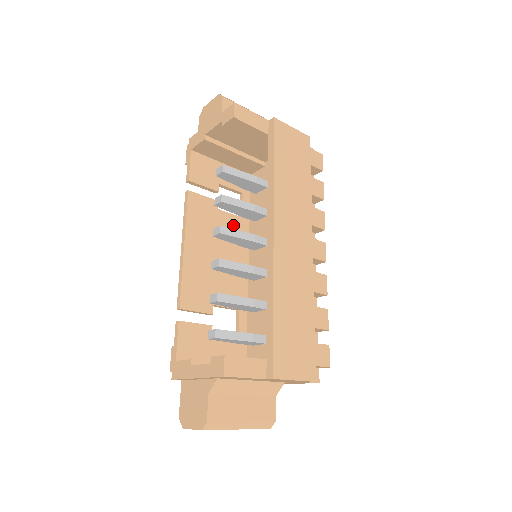
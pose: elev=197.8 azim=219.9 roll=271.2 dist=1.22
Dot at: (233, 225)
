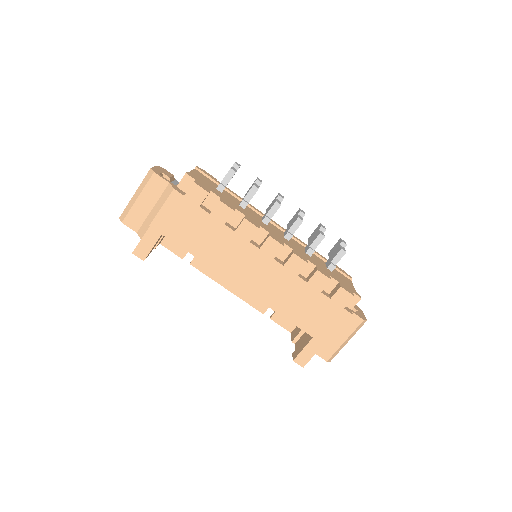
Dot at: occluded
